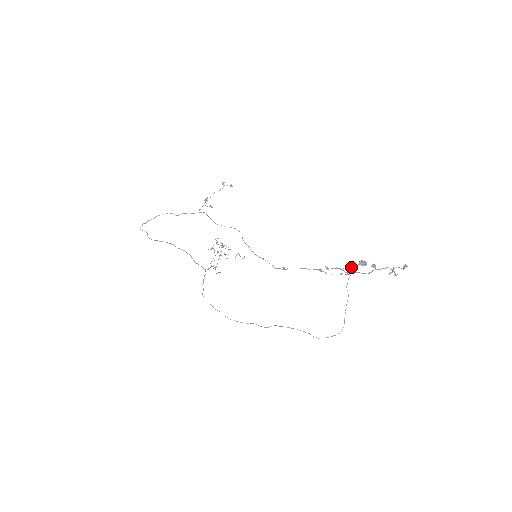
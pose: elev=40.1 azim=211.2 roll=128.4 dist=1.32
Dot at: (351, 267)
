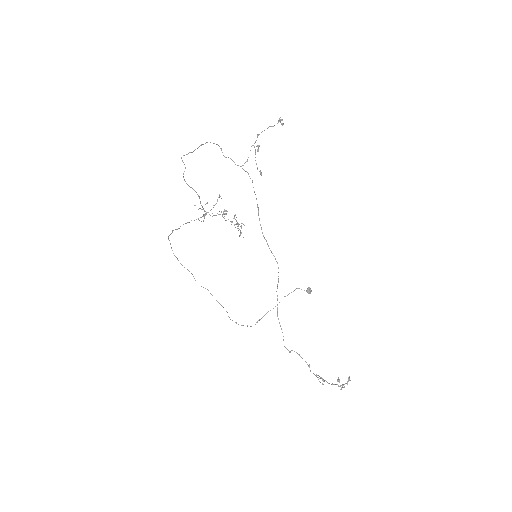
Dot at: occluded
